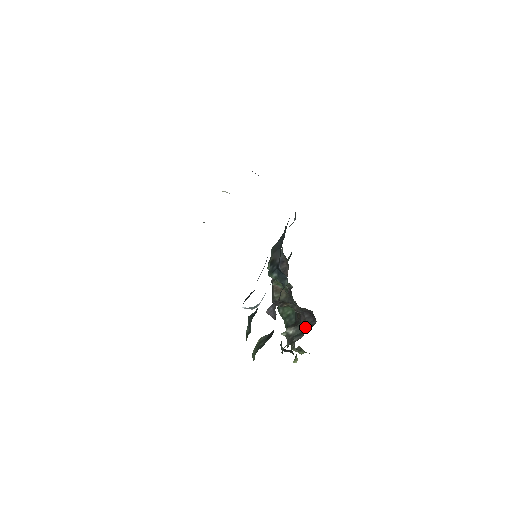
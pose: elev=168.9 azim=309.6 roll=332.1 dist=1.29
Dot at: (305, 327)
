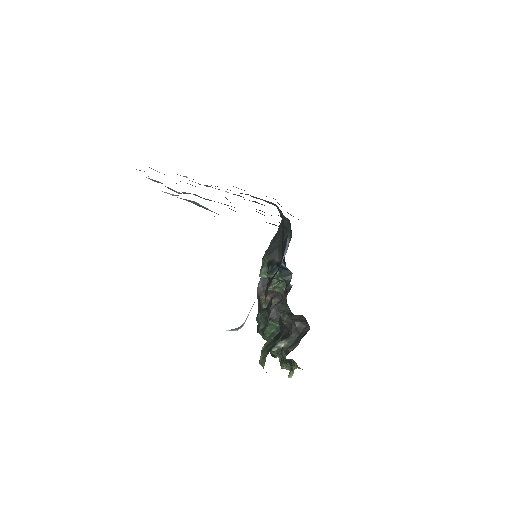
Dot at: (298, 336)
